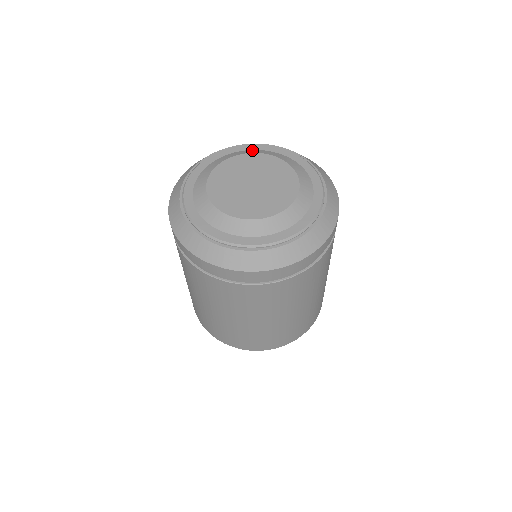
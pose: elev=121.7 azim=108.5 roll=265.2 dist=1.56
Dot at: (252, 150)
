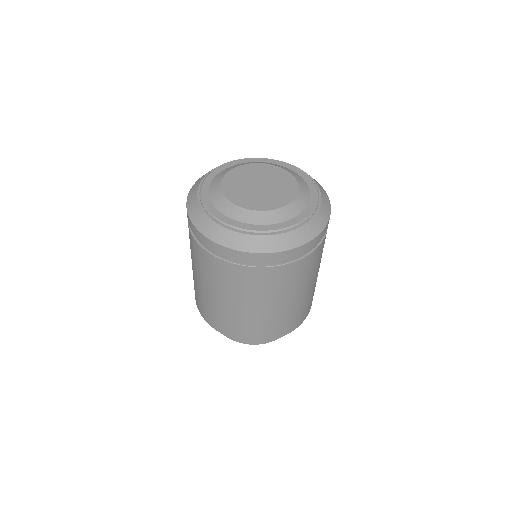
Dot at: (275, 164)
